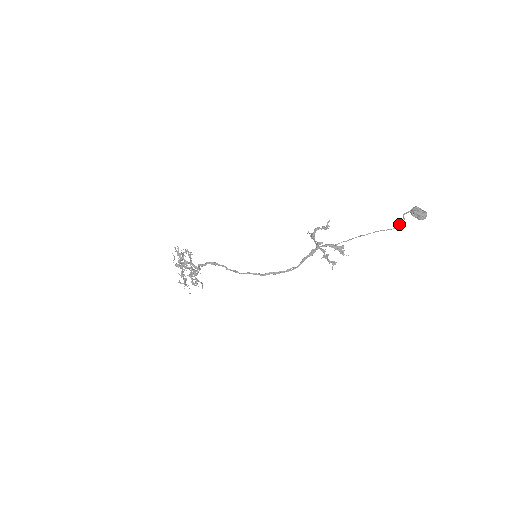
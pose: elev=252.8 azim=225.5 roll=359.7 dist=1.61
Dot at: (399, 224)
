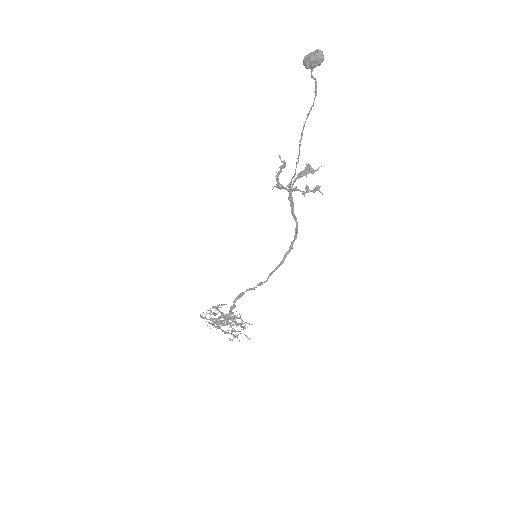
Dot at: (315, 90)
